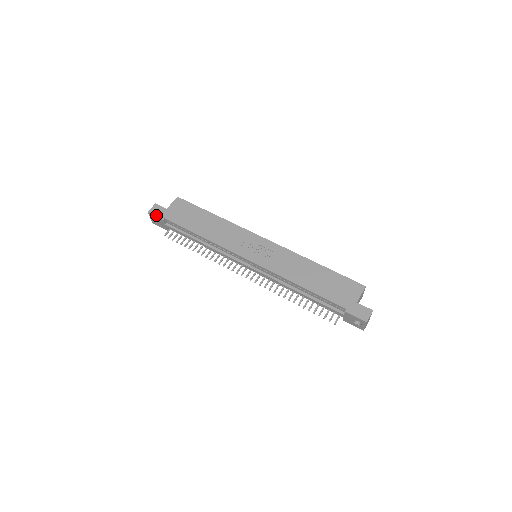
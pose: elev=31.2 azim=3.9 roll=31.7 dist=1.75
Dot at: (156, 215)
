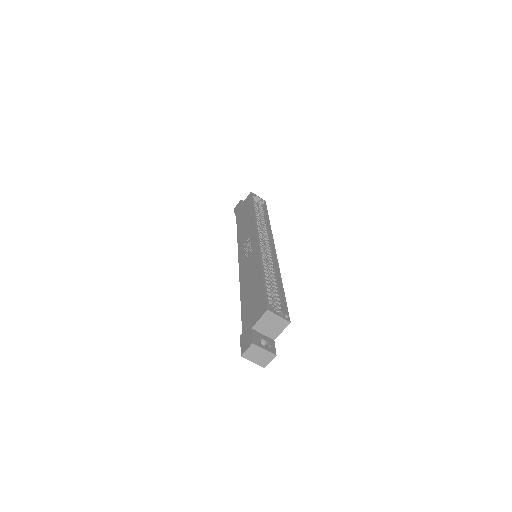
Dot at: (235, 211)
